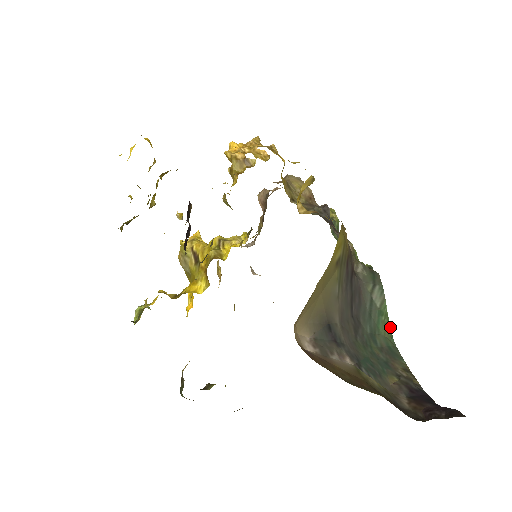
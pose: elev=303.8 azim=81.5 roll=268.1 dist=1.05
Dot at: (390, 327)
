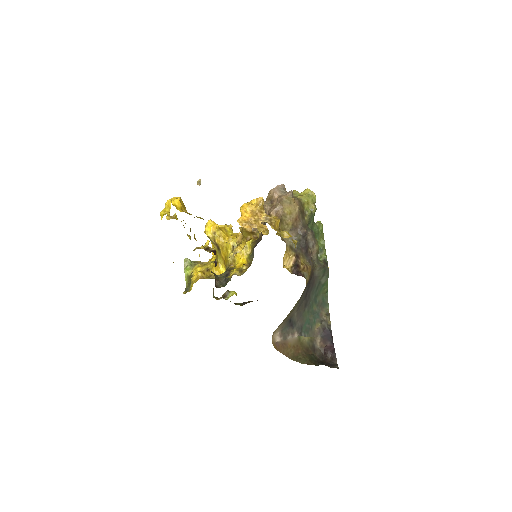
Dot at: (327, 288)
